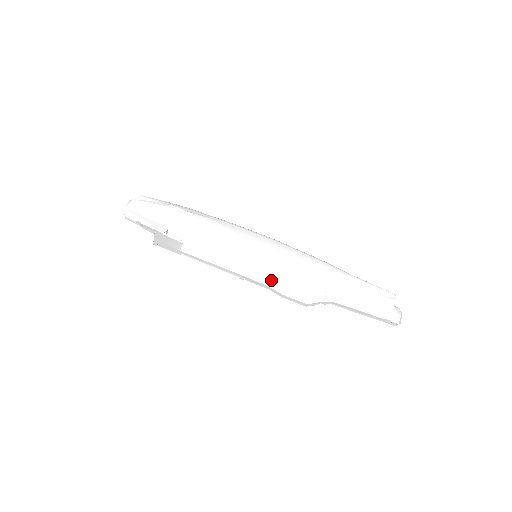
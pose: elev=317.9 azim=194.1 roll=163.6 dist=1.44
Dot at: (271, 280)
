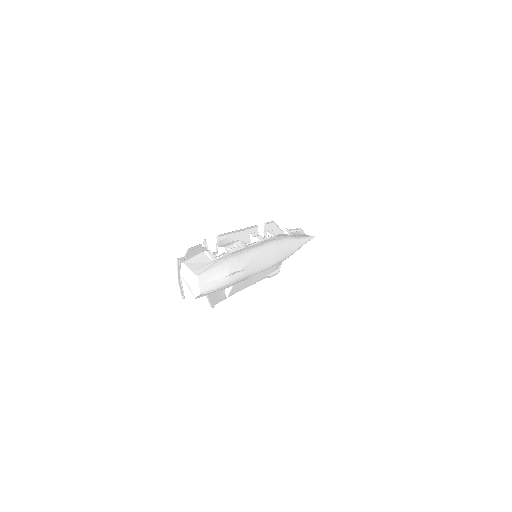
Dot at: (268, 273)
